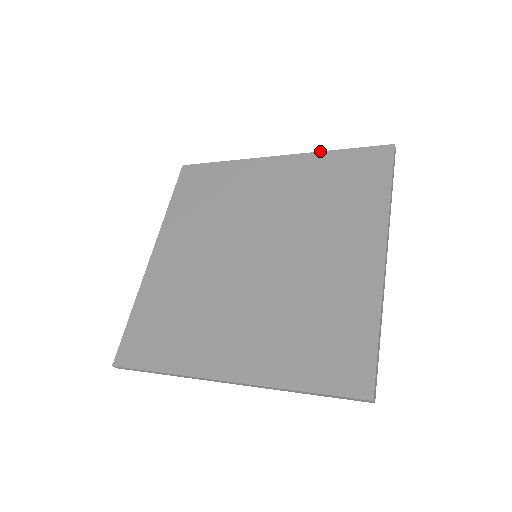
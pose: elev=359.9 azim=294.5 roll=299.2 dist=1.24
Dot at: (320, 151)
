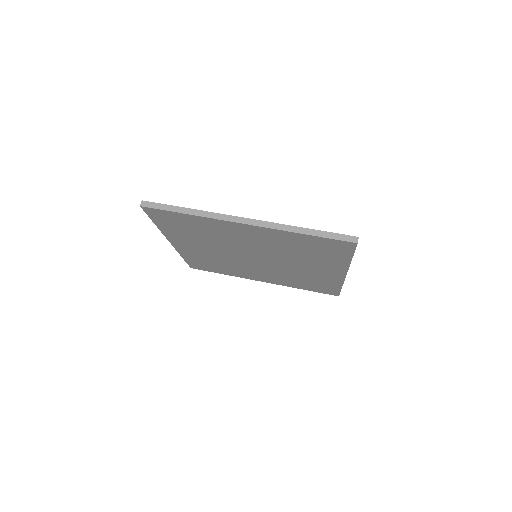
Dot at: (287, 232)
